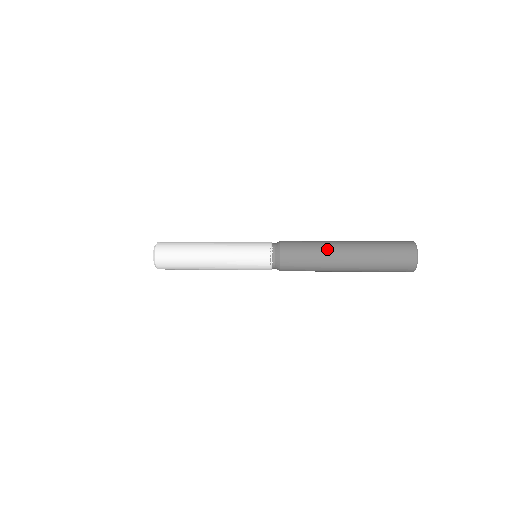
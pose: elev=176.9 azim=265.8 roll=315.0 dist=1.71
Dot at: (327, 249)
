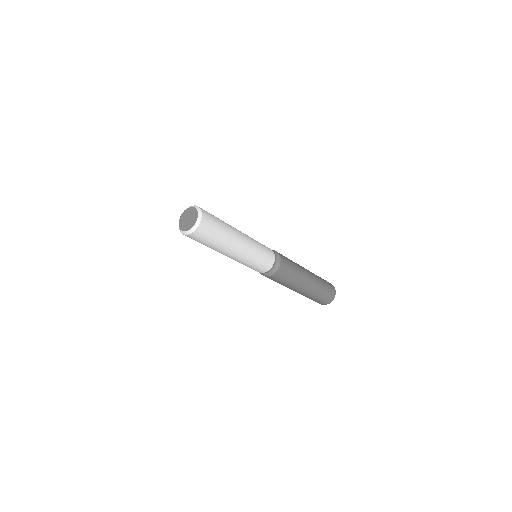
Dot at: (301, 278)
